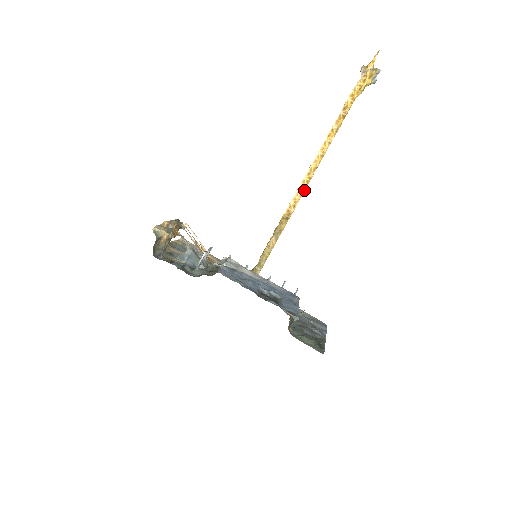
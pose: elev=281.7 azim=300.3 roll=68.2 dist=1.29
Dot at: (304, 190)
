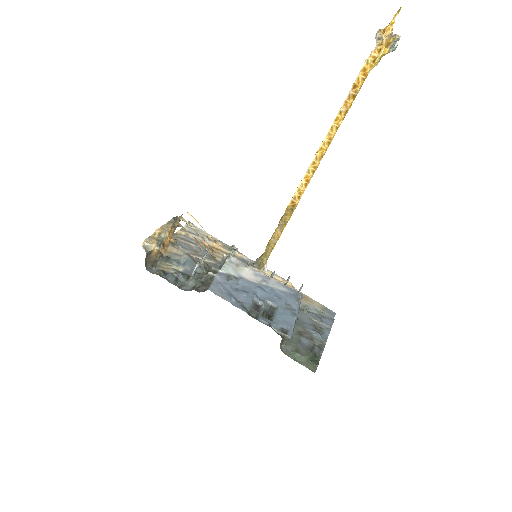
Dot at: (309, 181)
